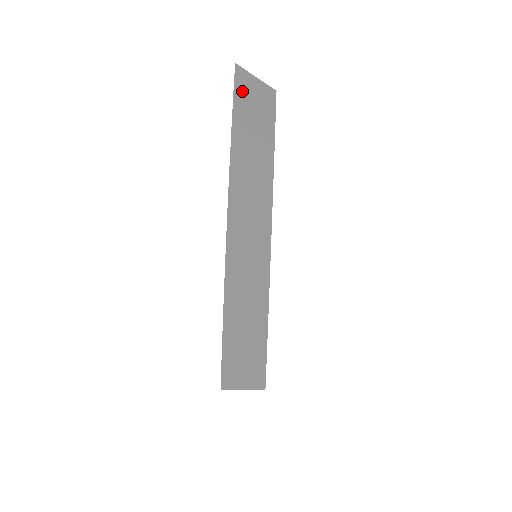
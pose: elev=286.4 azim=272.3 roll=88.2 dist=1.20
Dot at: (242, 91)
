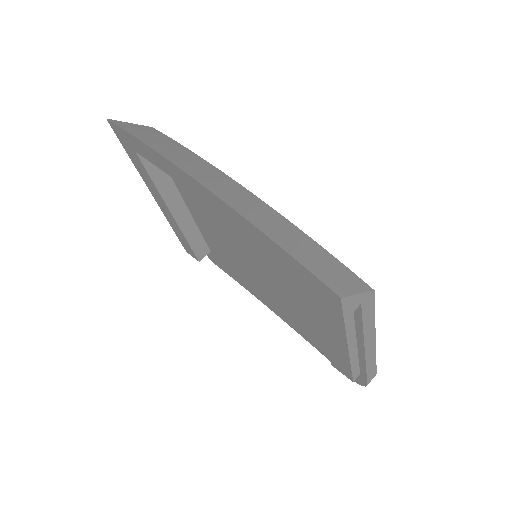
Dot at: (128, 128)
